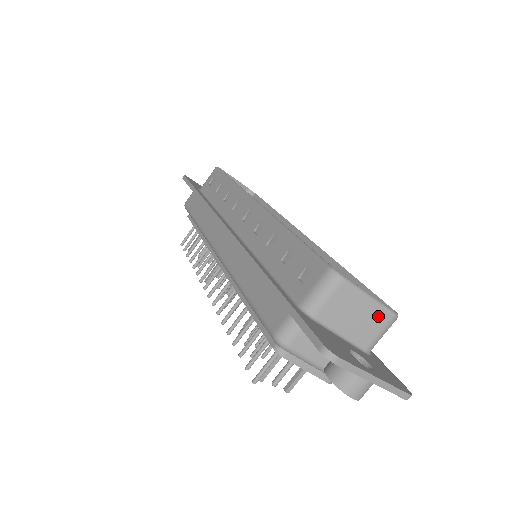
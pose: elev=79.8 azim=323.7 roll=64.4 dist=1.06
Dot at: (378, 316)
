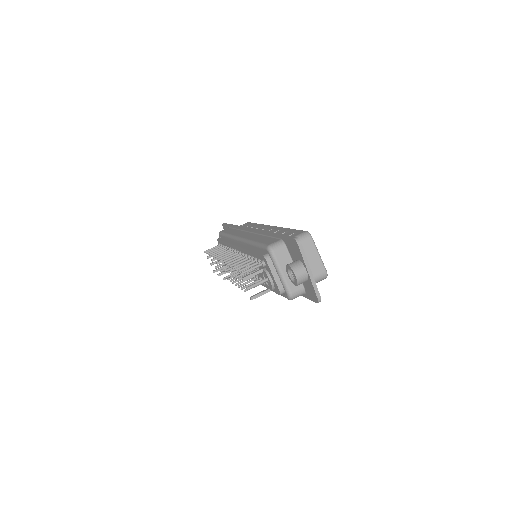
Dot at: (319, 267)
